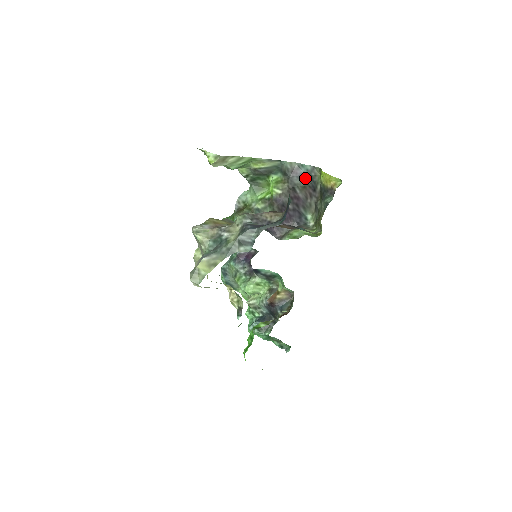
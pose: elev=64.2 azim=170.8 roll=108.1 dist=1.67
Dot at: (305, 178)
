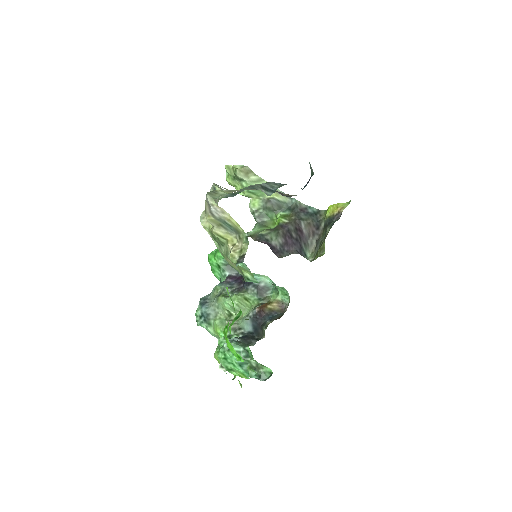
Dot at: (311, 217)
